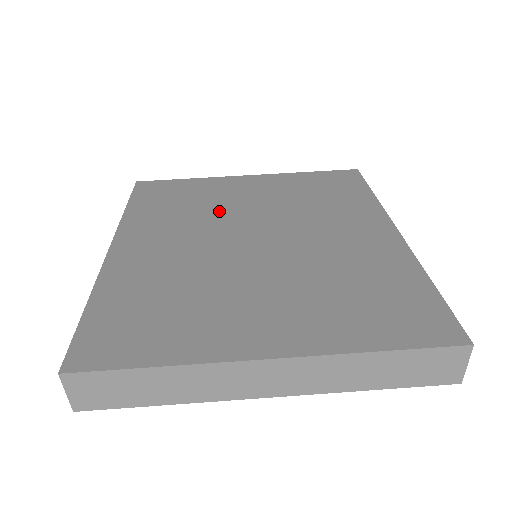
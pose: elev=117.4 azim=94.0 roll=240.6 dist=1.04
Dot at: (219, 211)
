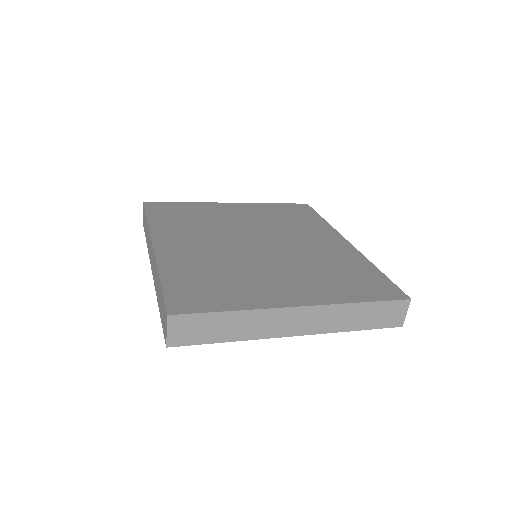
Dot at: (222, 225)
